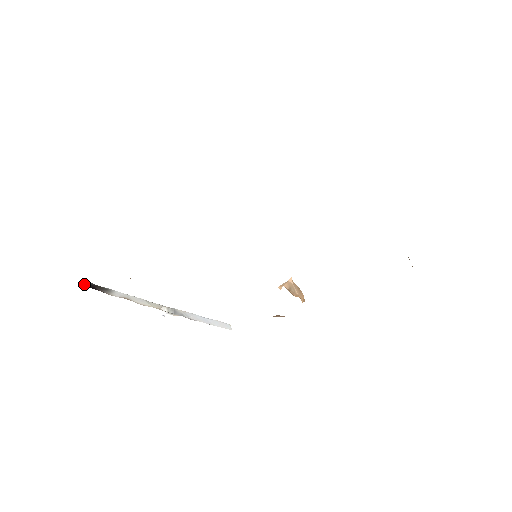
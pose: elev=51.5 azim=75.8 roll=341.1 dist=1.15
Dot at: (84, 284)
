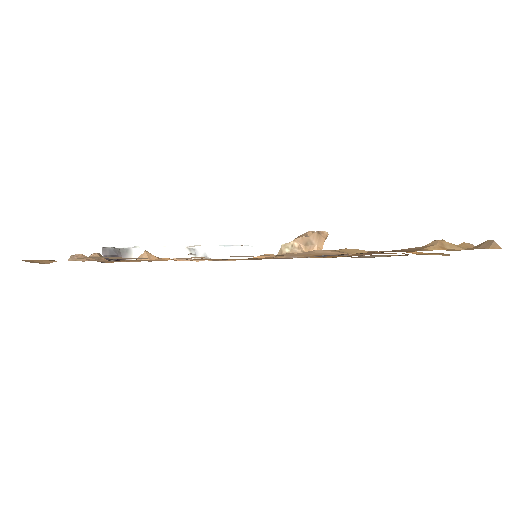
Dot at: (106, 255)
